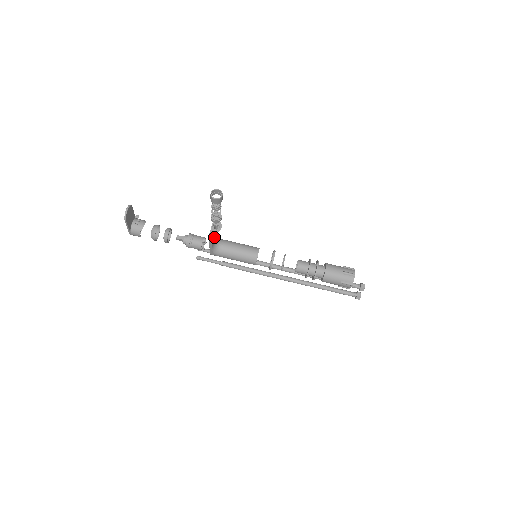
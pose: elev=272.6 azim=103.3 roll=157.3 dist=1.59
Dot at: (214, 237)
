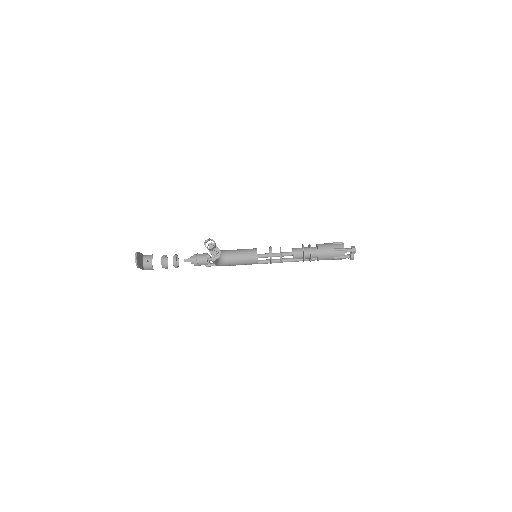
Dot at: occluded
